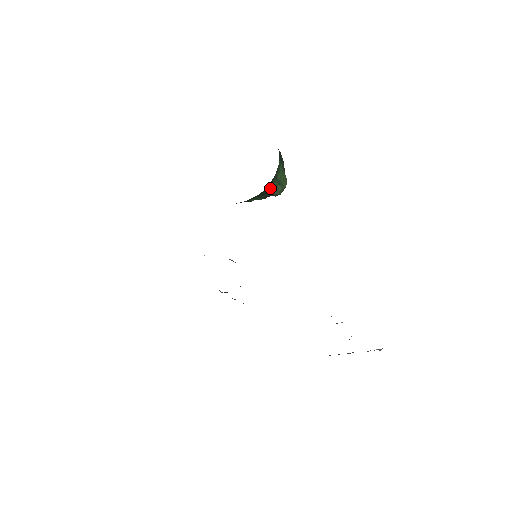
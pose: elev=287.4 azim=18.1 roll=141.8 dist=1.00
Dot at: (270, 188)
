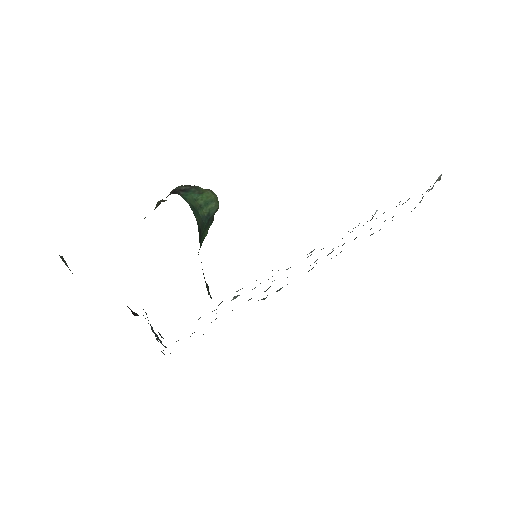
Dot at: (205, 217)
